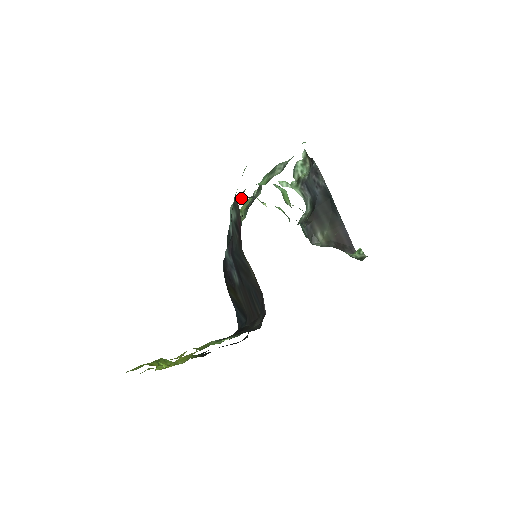
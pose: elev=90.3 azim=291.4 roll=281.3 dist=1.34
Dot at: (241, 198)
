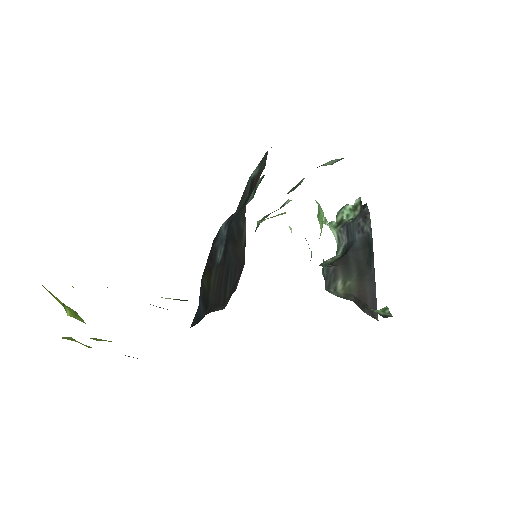
Dot at: occluded
